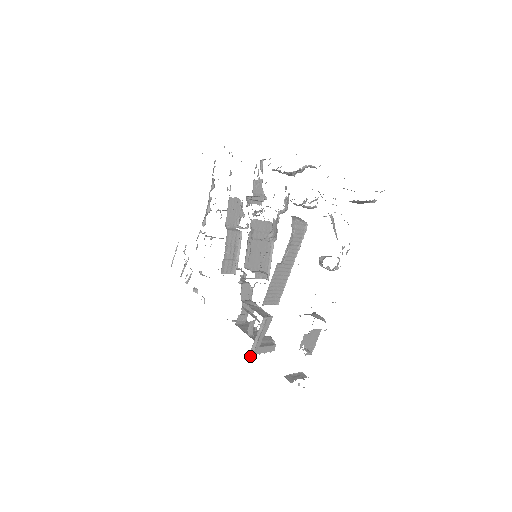
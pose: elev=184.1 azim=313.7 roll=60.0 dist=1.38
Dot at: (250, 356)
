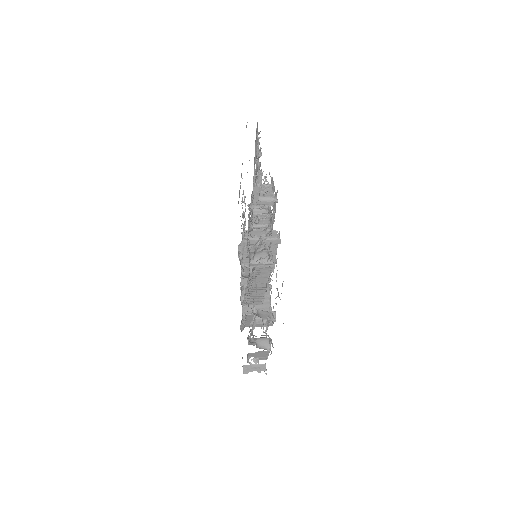
Dot at: (242, 330)
